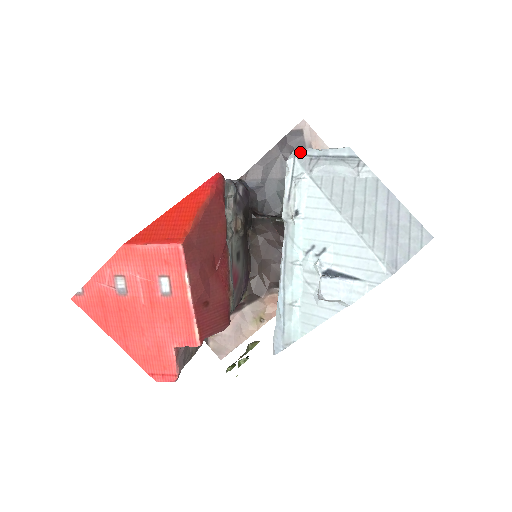
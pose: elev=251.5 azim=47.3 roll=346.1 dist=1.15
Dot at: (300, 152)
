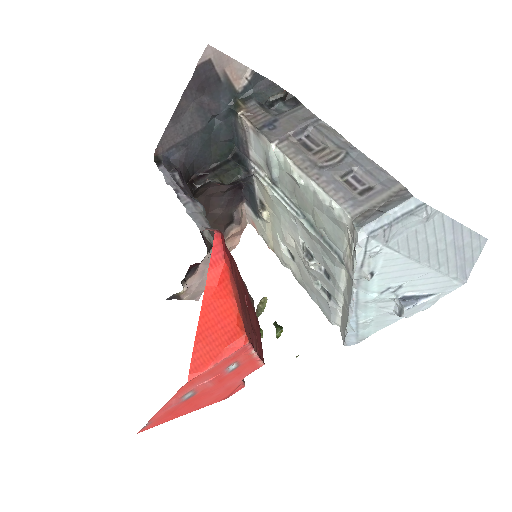
Dot at: (371, 228)
